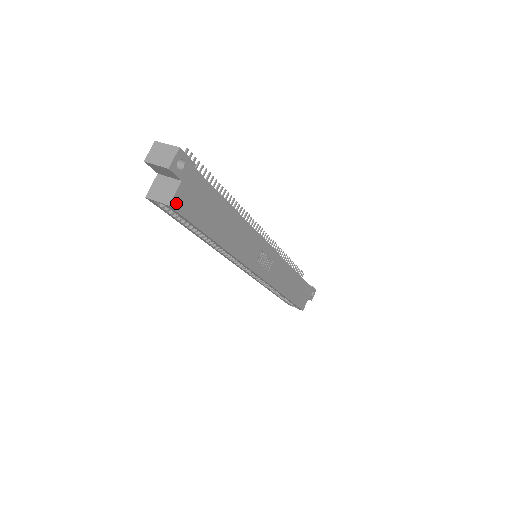
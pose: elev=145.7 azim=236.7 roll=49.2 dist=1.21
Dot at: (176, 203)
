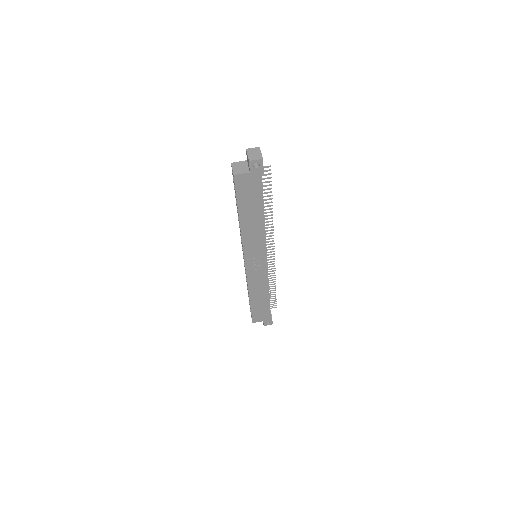
Dot at: (238, 178)
